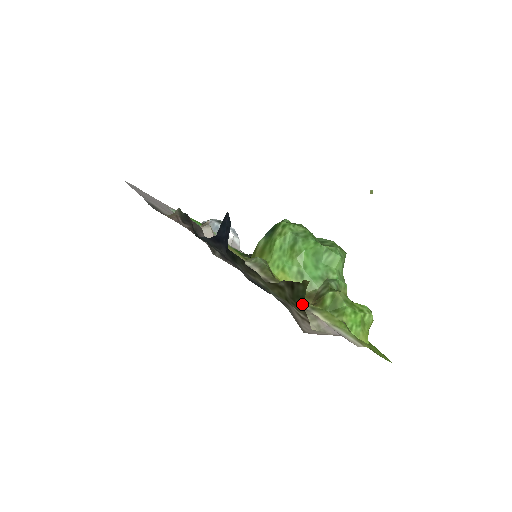
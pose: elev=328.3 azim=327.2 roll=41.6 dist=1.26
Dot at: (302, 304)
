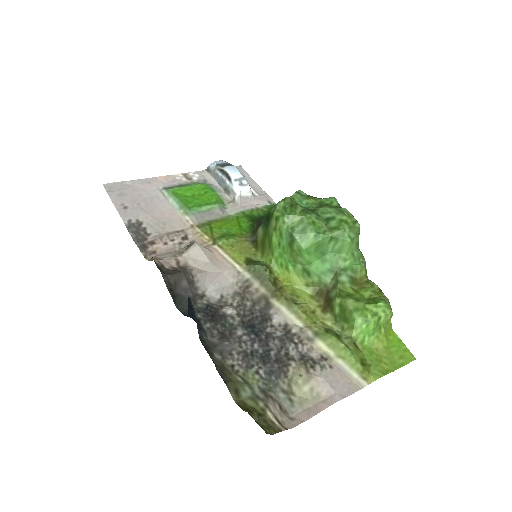
Dot at: occluded
